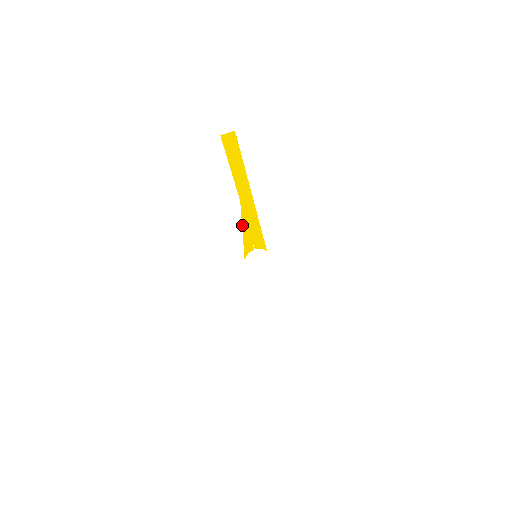
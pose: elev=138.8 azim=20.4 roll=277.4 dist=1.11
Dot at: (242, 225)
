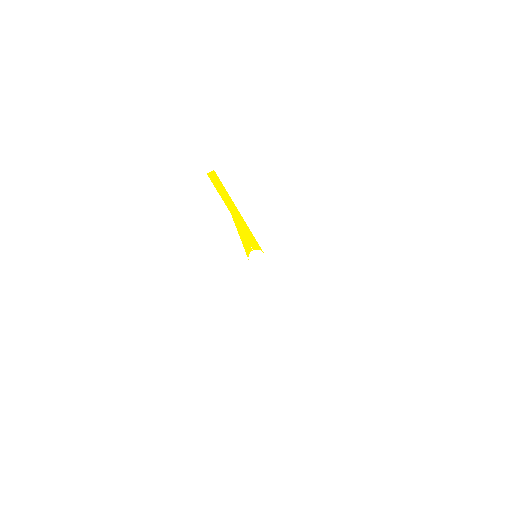
Dot at: (238, 231)
